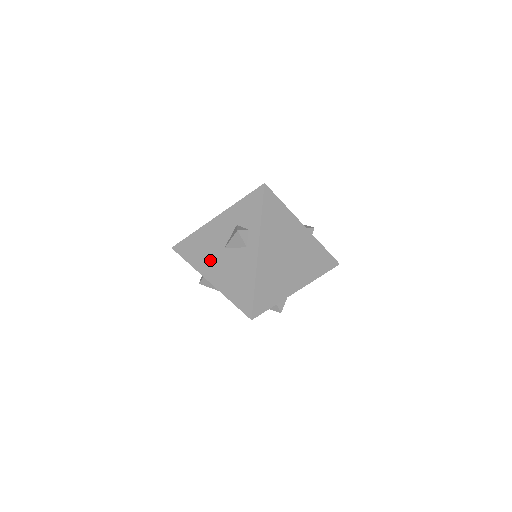
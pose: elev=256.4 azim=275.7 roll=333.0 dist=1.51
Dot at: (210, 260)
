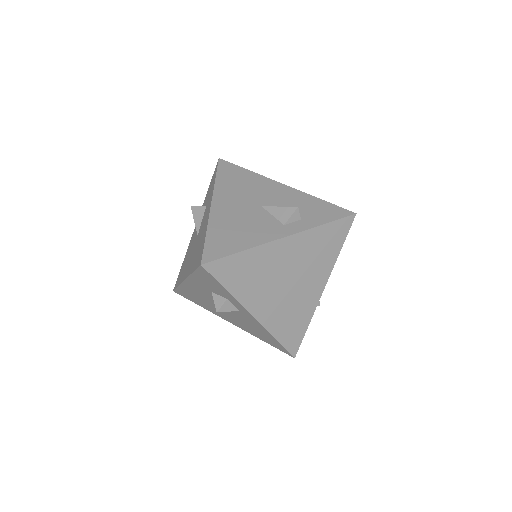
Dot at: occluded
